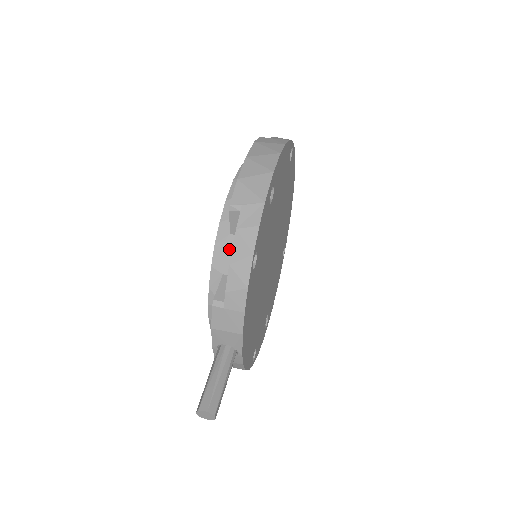
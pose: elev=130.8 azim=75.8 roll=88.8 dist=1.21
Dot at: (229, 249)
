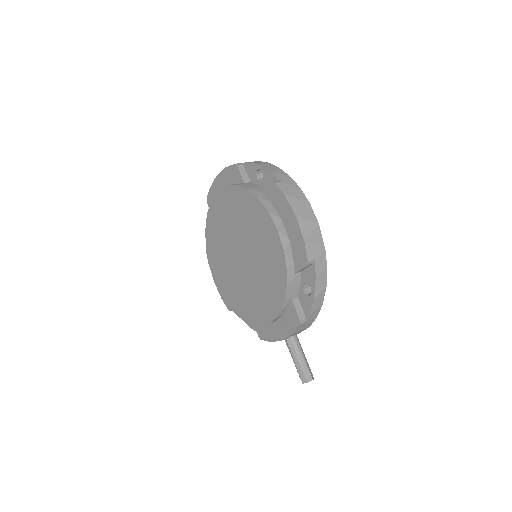
Dot at: (295, 283)
